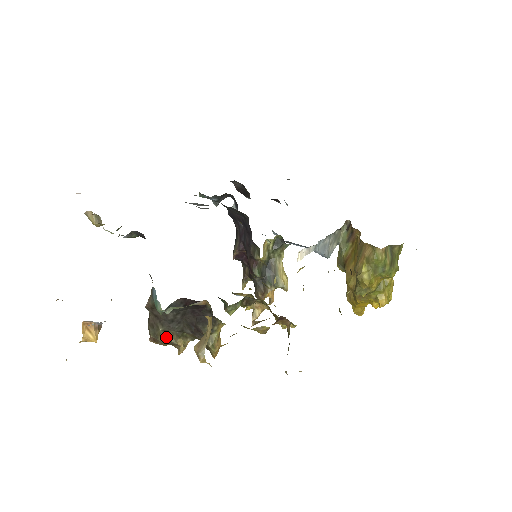
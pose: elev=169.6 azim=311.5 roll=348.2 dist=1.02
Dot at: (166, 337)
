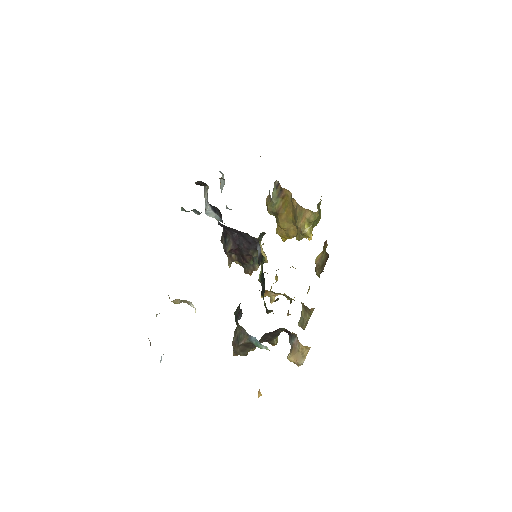
Dot at: occluded
